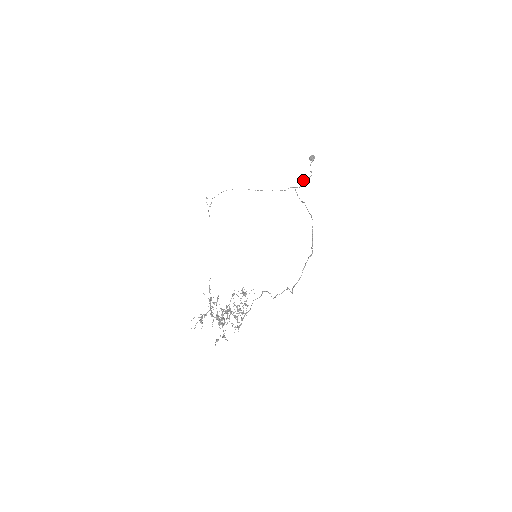
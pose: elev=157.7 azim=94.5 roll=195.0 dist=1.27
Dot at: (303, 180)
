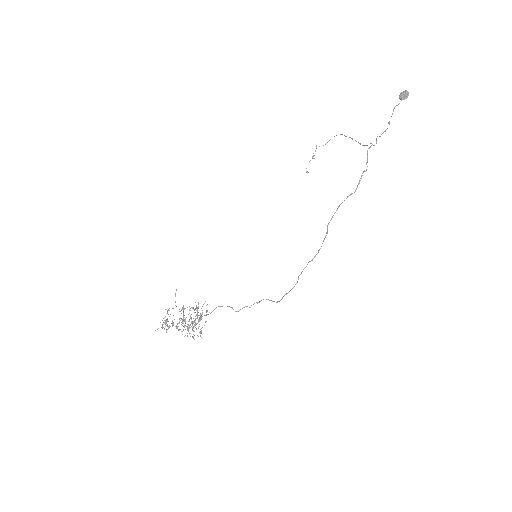
Dot at: (377, 136)
